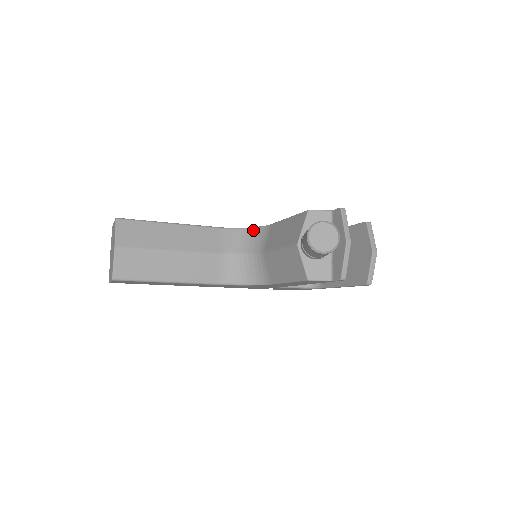
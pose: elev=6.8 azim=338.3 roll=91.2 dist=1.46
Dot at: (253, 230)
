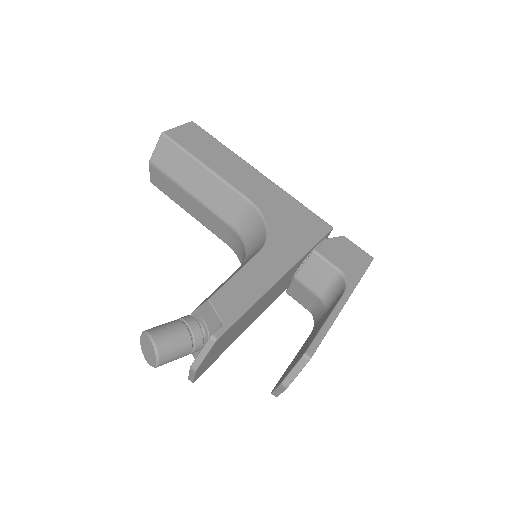
Dot at: (264, 232)
